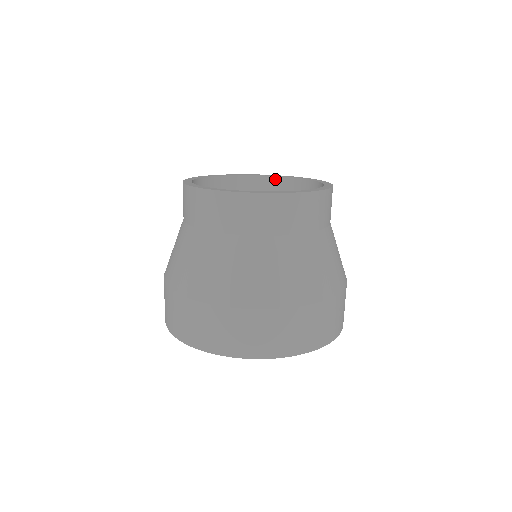
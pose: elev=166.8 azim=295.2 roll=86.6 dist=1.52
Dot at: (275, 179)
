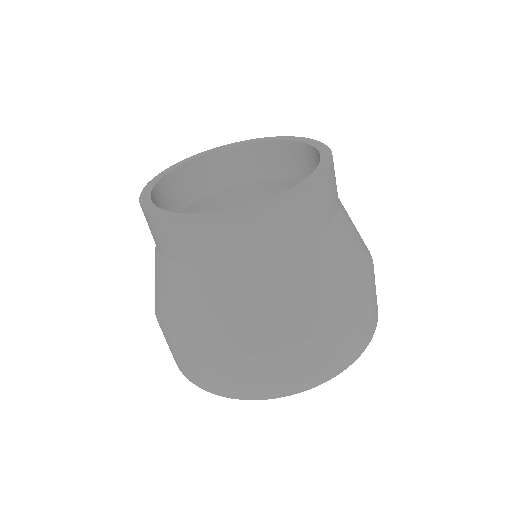
Dot at: (305, 147)
